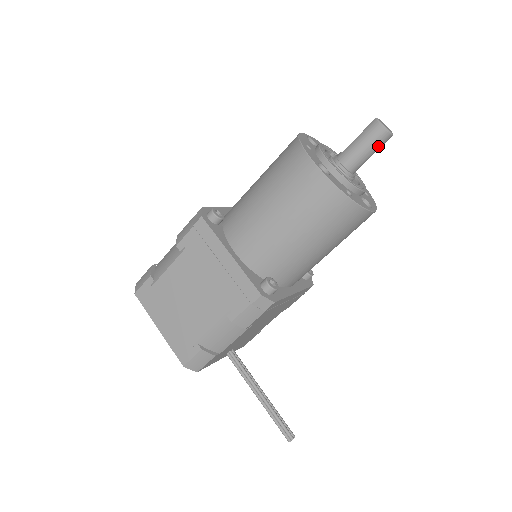
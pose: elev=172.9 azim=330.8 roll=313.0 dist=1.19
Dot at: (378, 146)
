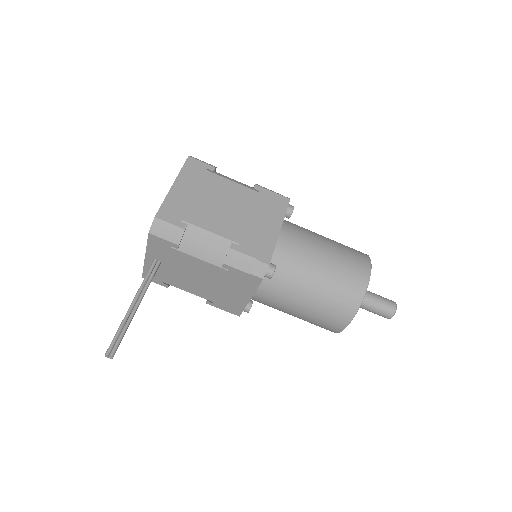
Dot at: (382, 312)
